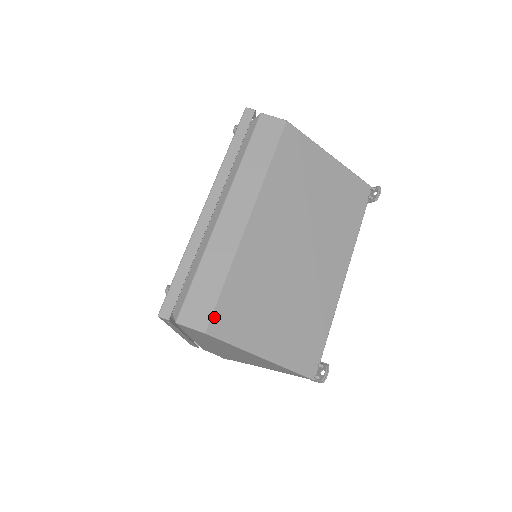
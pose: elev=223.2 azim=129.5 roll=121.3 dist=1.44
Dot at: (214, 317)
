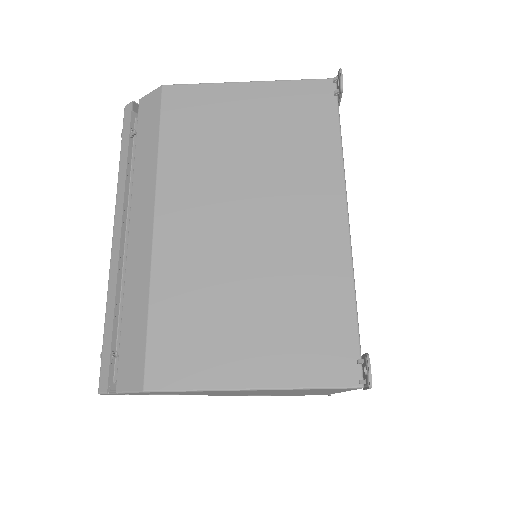
Dot at: (149, 365)
